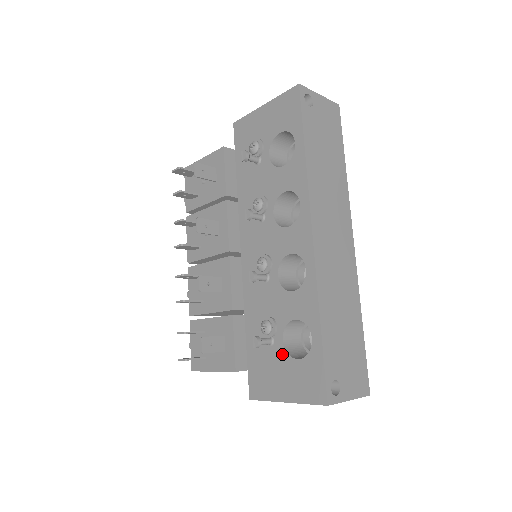
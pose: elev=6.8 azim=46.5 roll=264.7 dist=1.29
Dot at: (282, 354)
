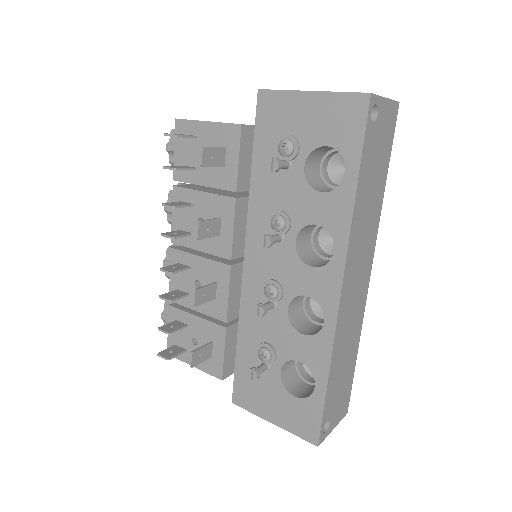
Dot at: (277, 384)
